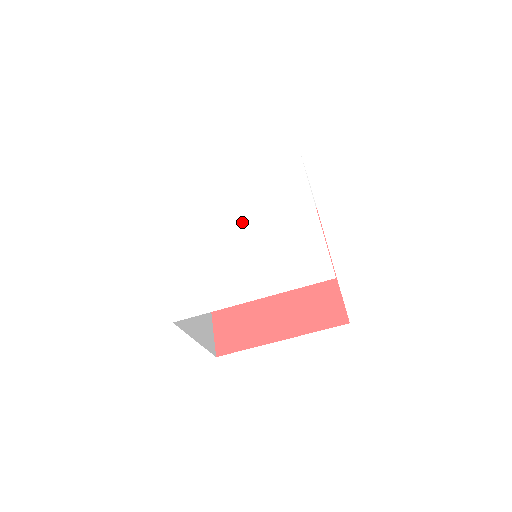
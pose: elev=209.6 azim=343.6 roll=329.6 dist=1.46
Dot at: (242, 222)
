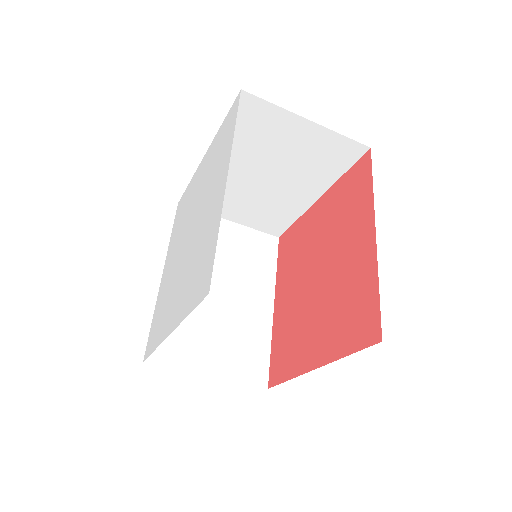
Dot at: (191, 224)
